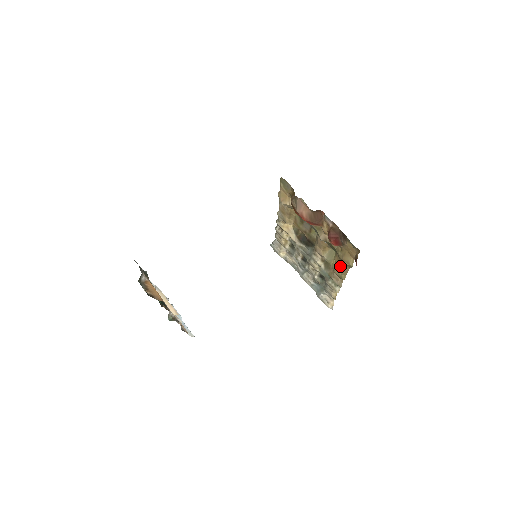
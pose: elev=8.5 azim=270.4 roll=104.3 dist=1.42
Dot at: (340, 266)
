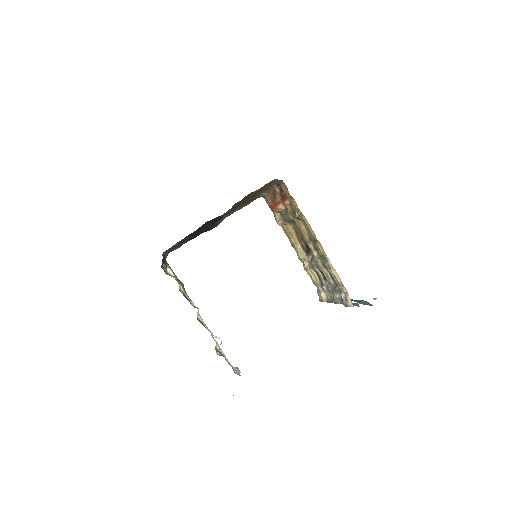
Dot at: (305, 226)
